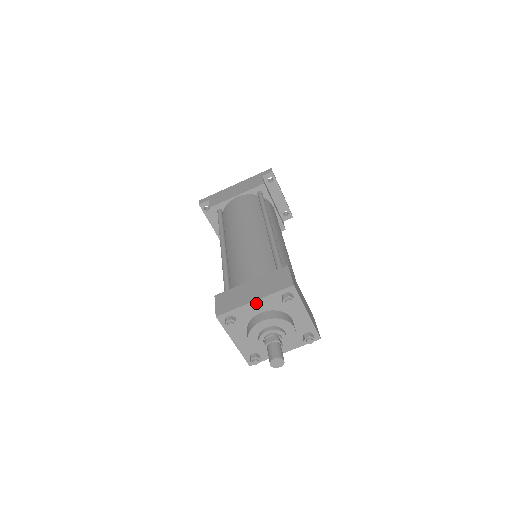
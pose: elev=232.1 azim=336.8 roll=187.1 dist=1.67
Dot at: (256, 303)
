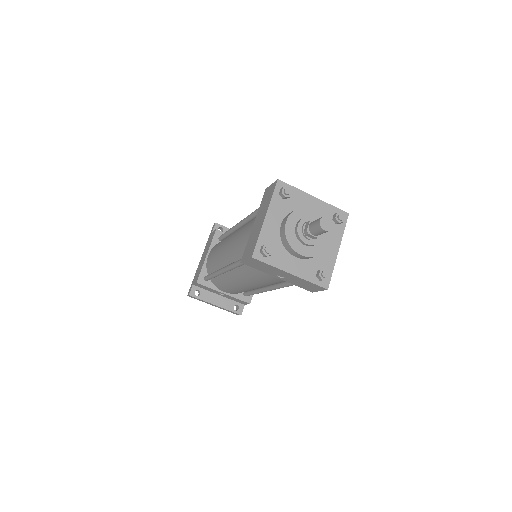
Dot at: (268, 218)
